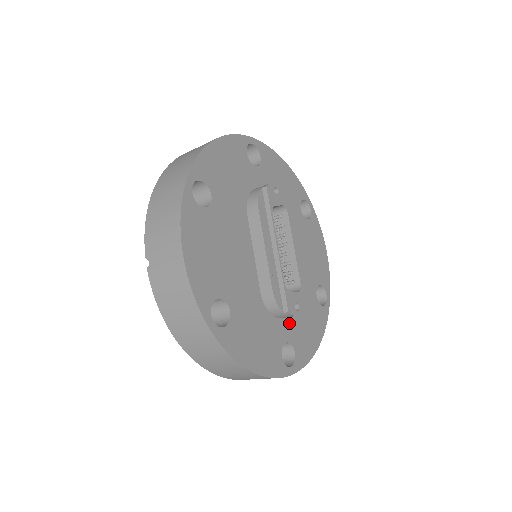
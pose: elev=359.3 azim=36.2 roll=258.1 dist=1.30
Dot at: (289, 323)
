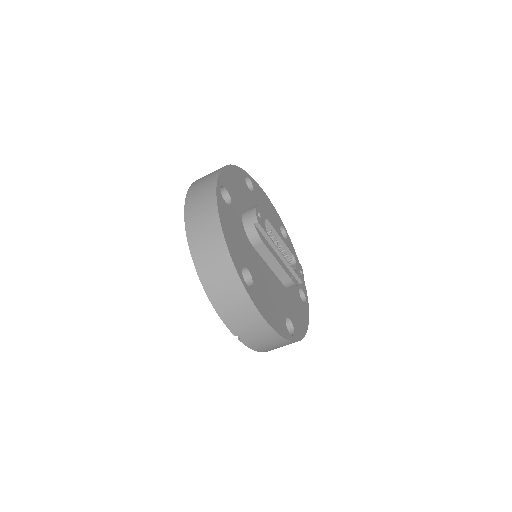
Dot at: occluded
